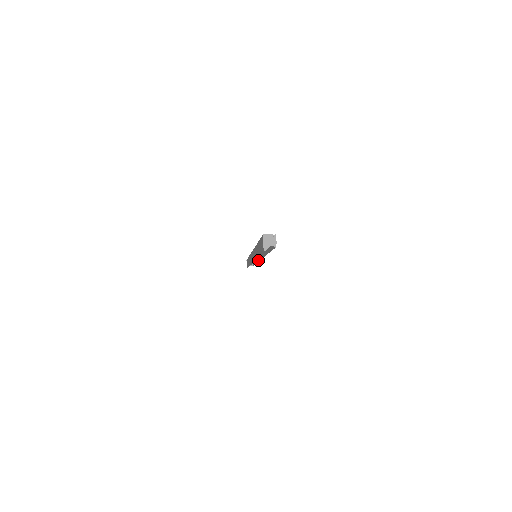
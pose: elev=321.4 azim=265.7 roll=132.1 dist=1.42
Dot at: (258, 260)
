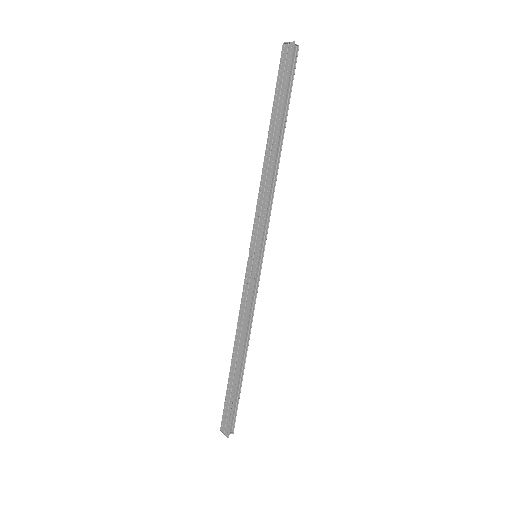
Dot at: (256, 291)
